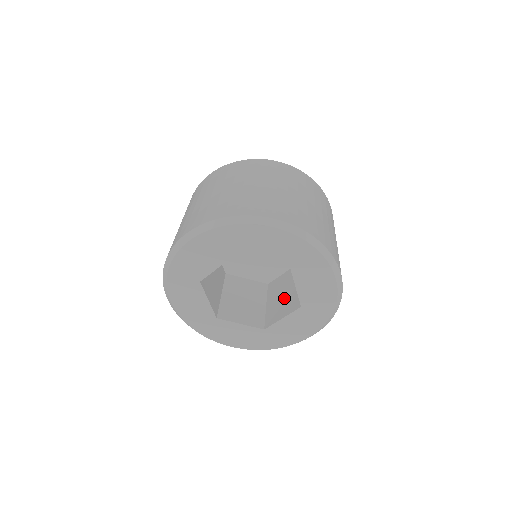
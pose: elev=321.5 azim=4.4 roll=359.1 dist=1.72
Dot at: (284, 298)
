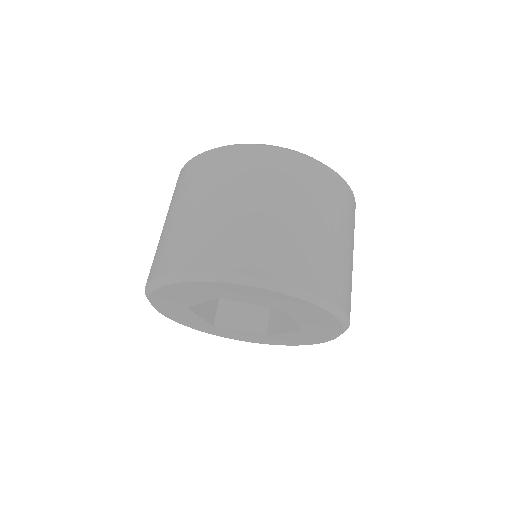
Dot at: occluded
